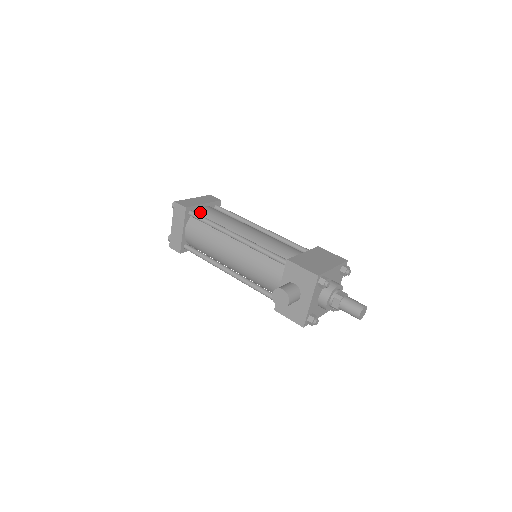
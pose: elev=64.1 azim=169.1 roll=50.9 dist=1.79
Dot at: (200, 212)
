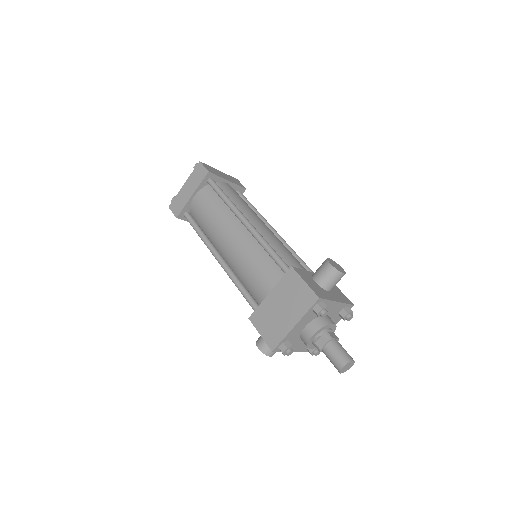
Dot at: (192, 211)
